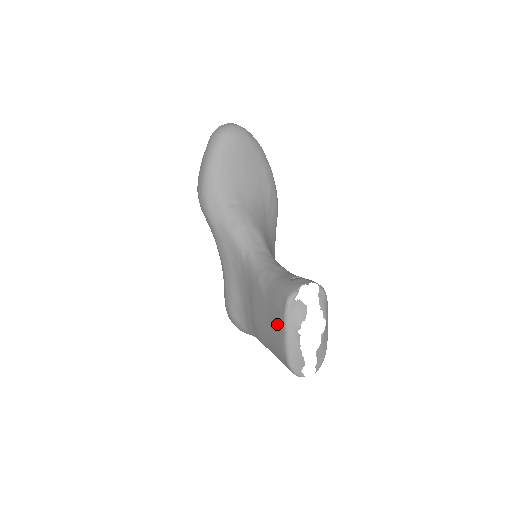
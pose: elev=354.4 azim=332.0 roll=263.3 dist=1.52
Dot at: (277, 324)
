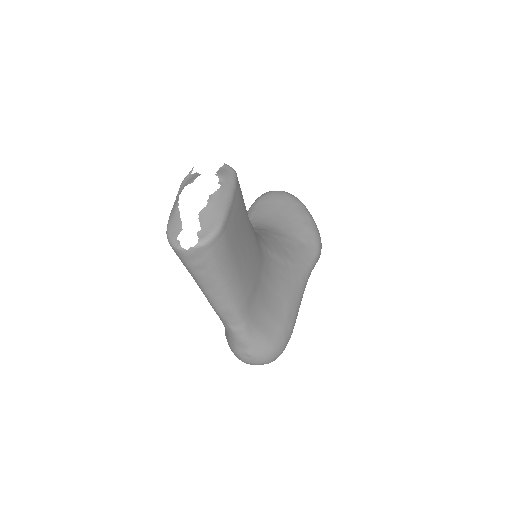
Dot at: occluded
